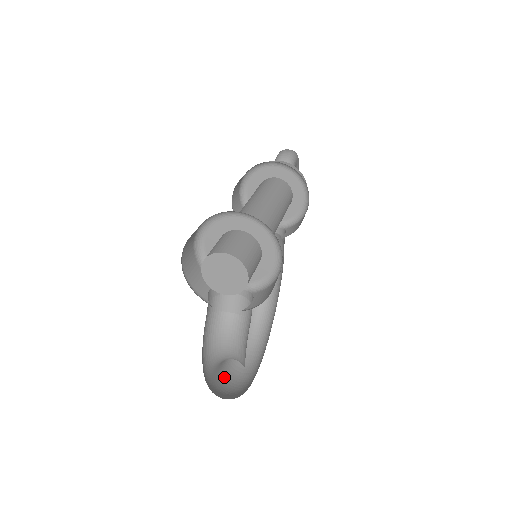
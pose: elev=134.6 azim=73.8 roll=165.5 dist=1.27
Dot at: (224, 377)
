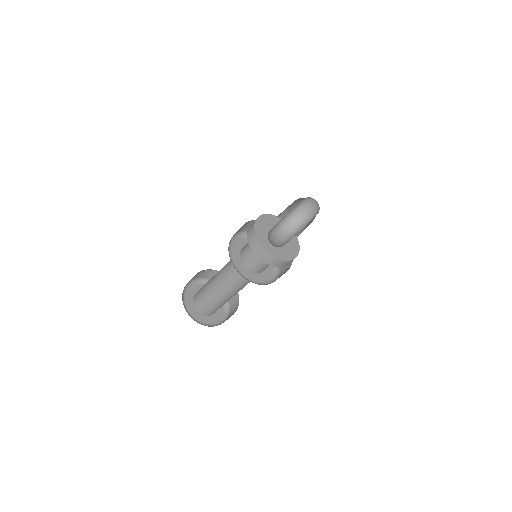
Dot at: occluded
